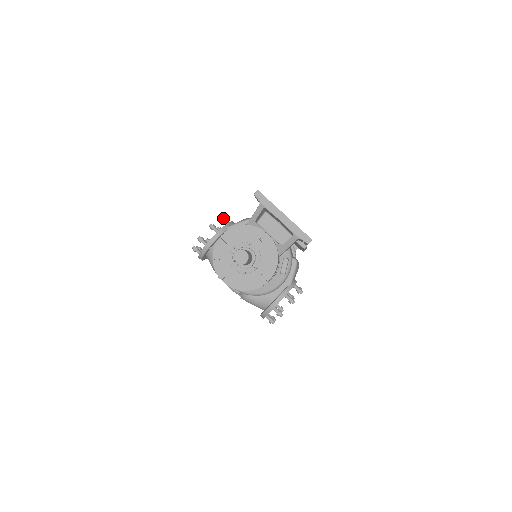
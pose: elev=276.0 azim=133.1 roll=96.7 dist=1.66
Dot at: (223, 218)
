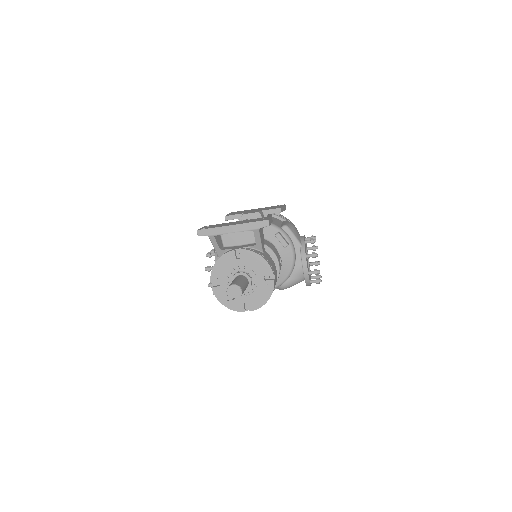
Dot at: (209, 254)
